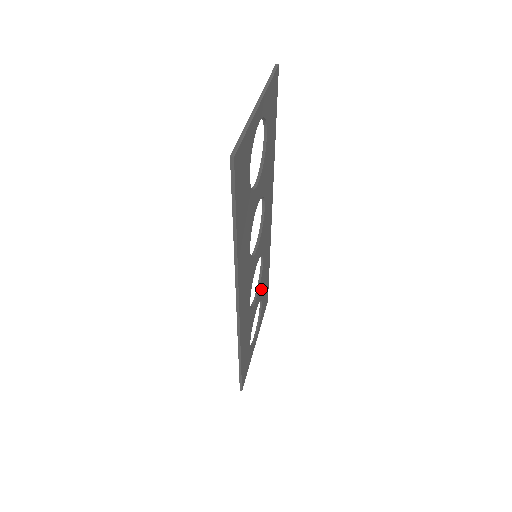
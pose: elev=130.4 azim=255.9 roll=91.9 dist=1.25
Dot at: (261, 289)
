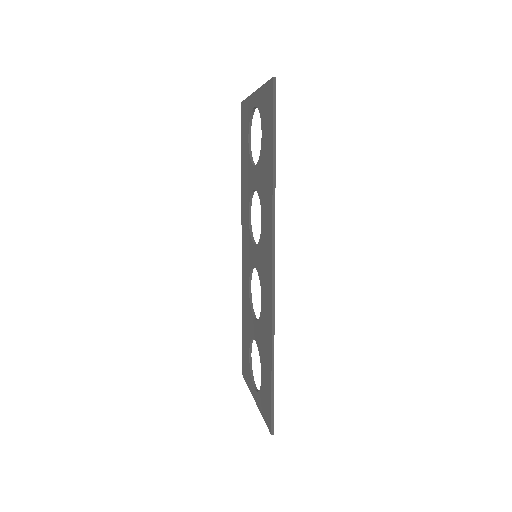
Dot at: occluded
